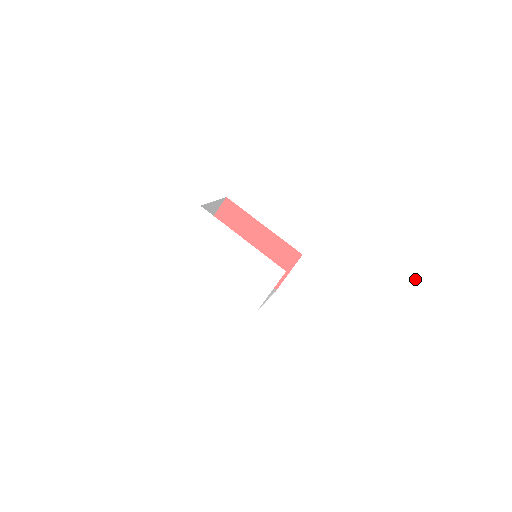
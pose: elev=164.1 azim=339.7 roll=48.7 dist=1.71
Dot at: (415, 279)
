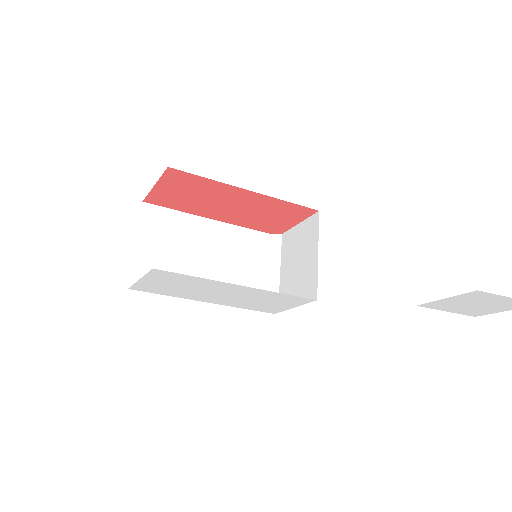
Dot at: out of frame
